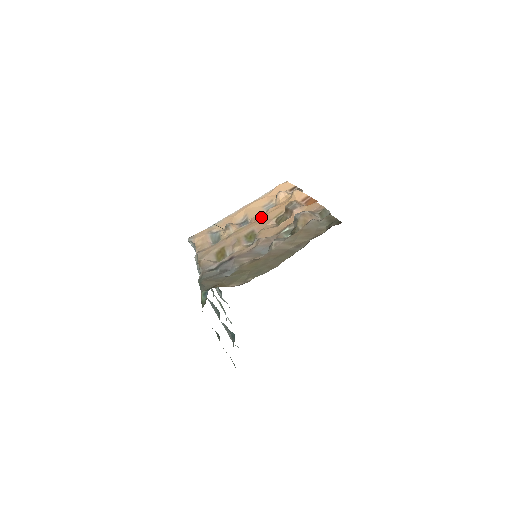
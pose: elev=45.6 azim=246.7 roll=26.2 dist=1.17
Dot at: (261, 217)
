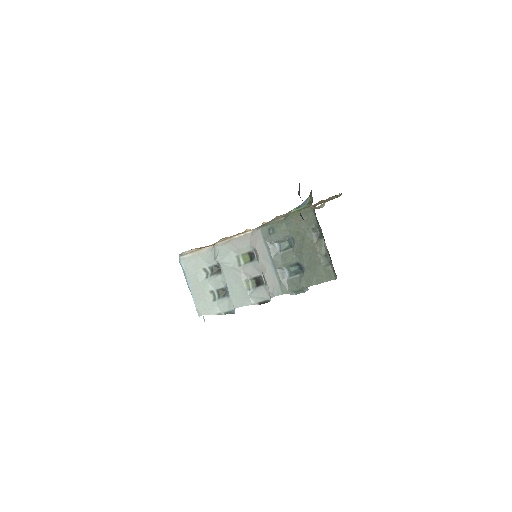
Dot at: occluded
